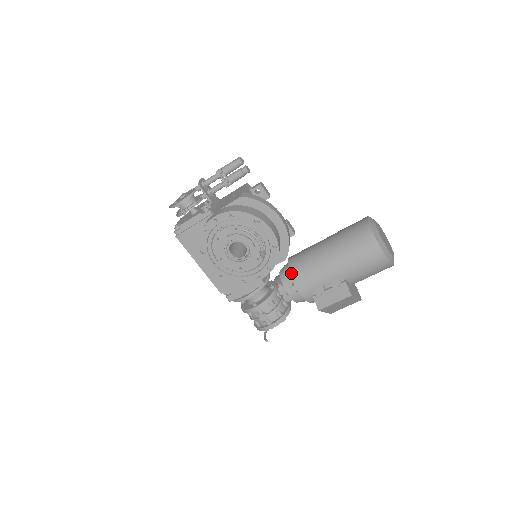
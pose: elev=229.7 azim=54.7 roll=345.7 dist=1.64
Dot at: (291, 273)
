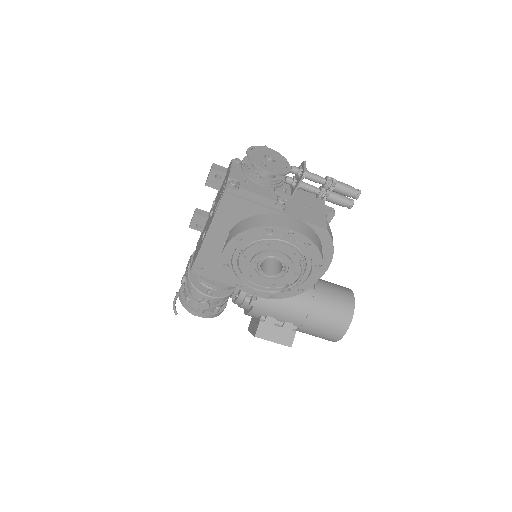
Dot at: occluded
